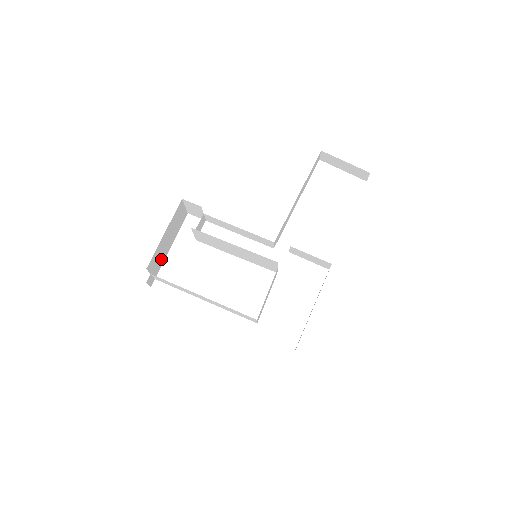
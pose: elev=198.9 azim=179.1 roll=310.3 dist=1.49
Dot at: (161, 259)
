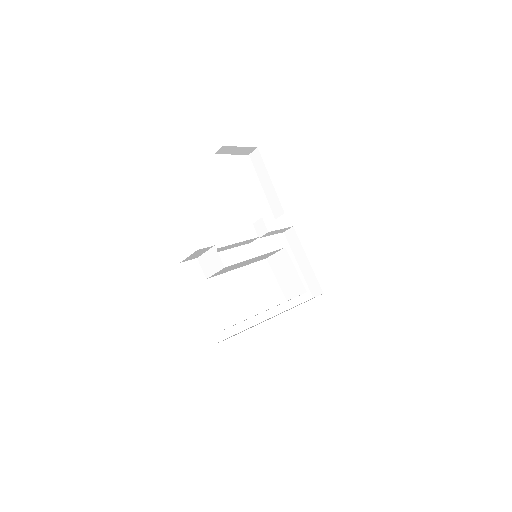
Dot at: occluded
